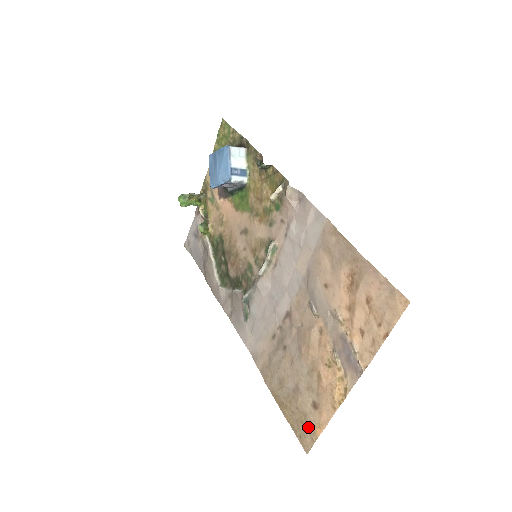
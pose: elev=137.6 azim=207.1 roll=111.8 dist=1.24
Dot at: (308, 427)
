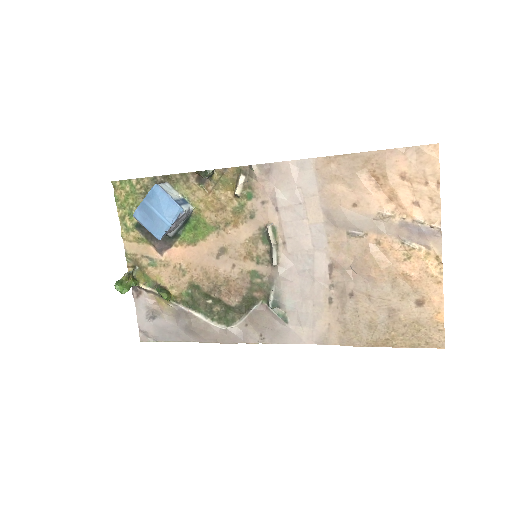
Dot at: (428, 326)
